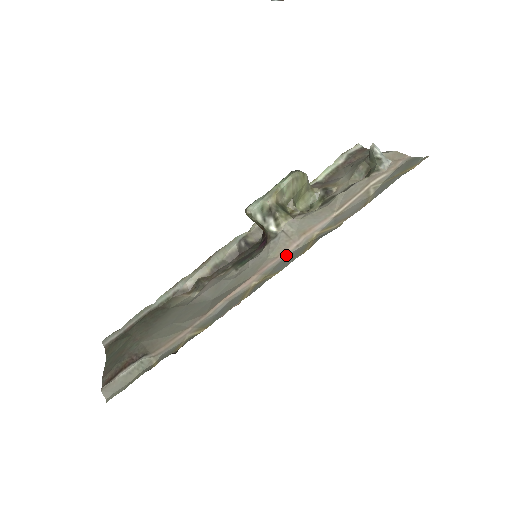
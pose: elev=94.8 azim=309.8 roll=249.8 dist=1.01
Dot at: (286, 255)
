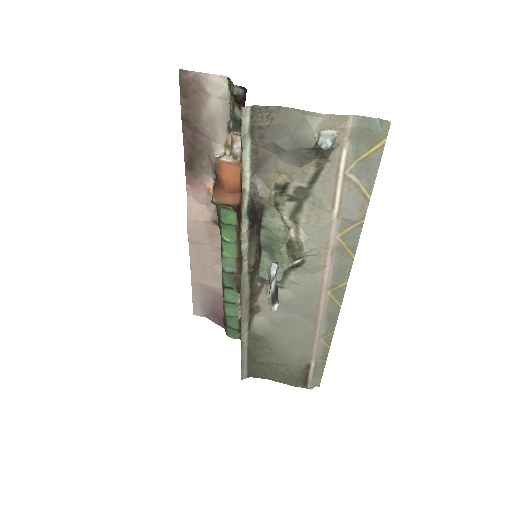
Dot at: (332, 265)
